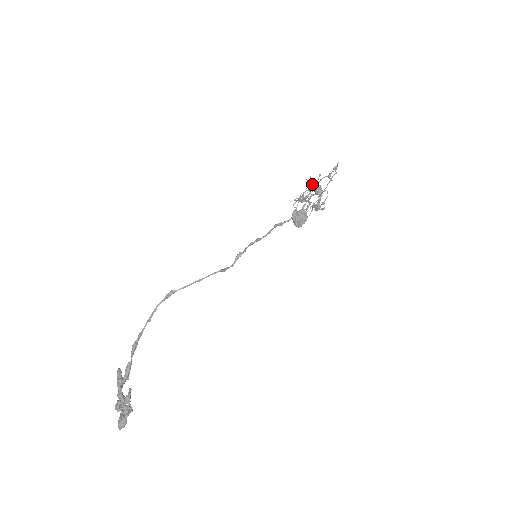
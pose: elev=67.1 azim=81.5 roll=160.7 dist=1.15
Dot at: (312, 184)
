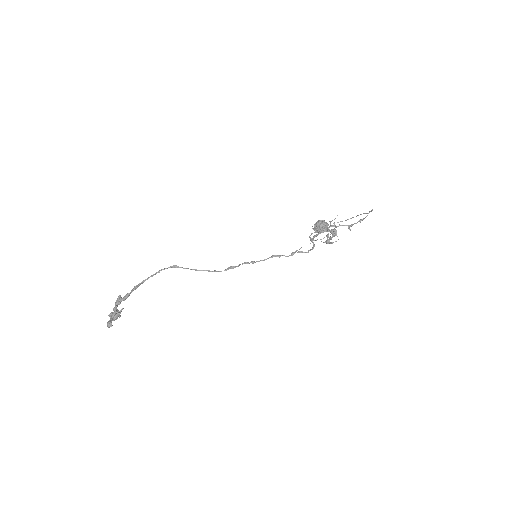
Dot at: (332, 225)
